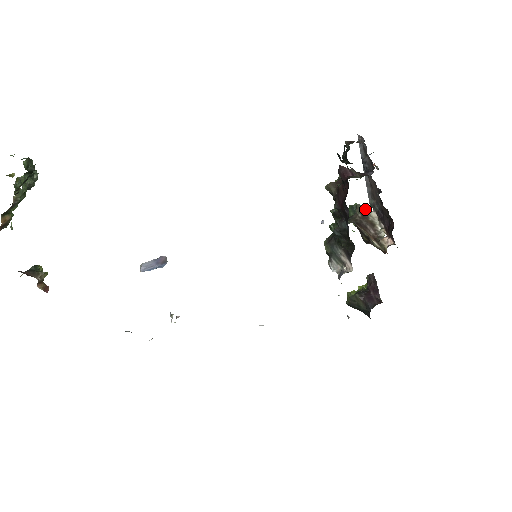
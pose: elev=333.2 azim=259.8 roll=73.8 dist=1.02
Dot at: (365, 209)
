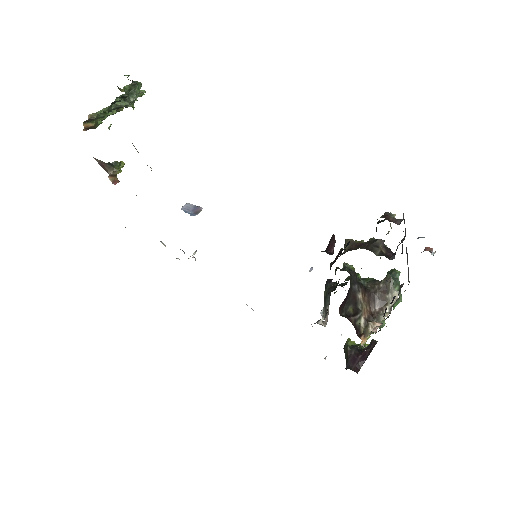
Dot at: (392, 283)
